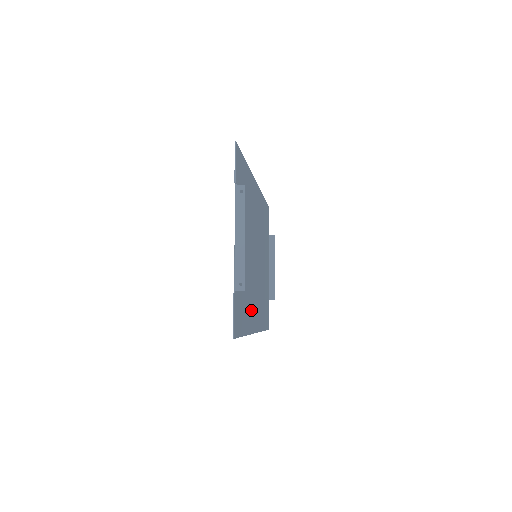
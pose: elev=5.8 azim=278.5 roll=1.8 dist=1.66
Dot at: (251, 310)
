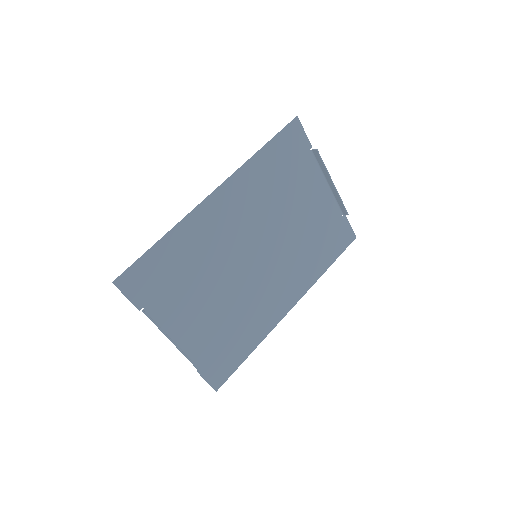
Dot at: (262, 315)
